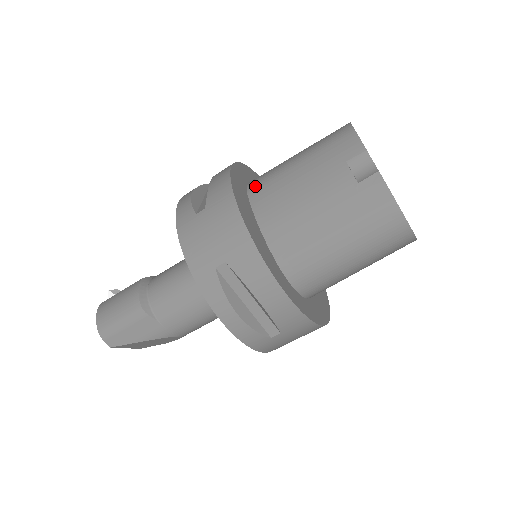
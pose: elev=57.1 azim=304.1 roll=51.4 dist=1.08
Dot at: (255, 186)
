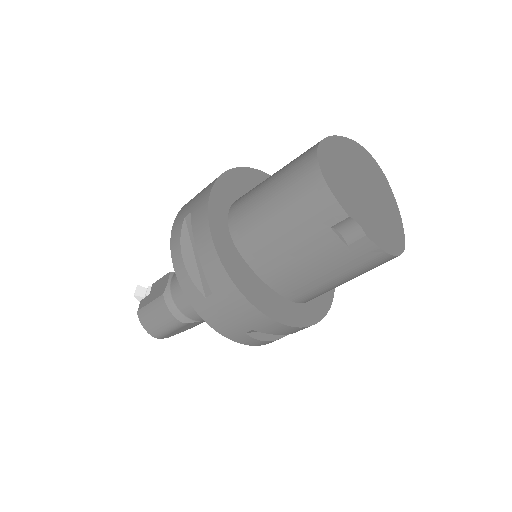
Dot at: (241, 241)
